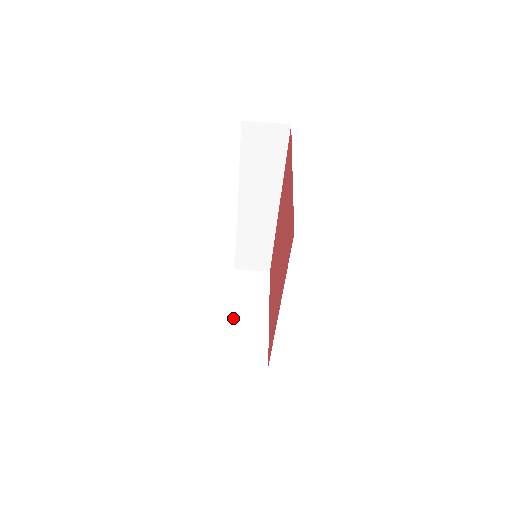
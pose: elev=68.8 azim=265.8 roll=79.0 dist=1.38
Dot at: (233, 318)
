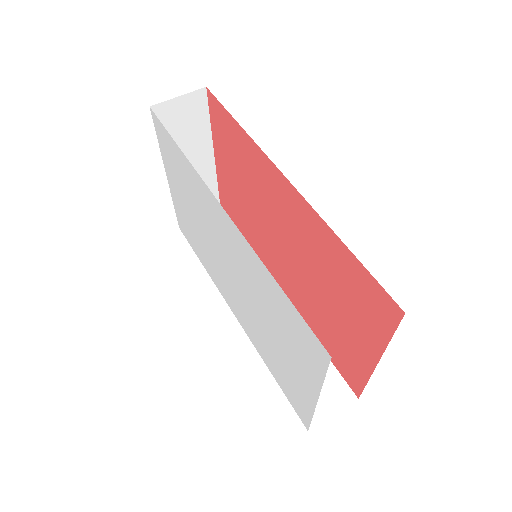
Dot at: occluded
